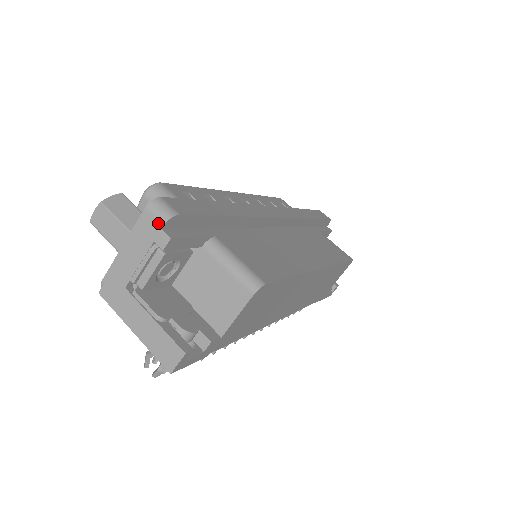
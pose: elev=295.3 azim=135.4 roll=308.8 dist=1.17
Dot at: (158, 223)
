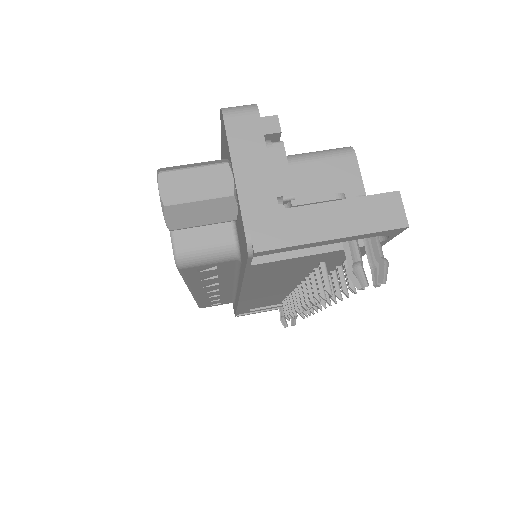
Dot at: (251, 116)
